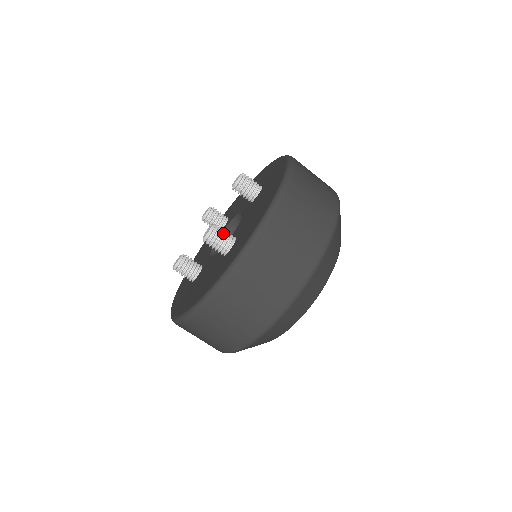
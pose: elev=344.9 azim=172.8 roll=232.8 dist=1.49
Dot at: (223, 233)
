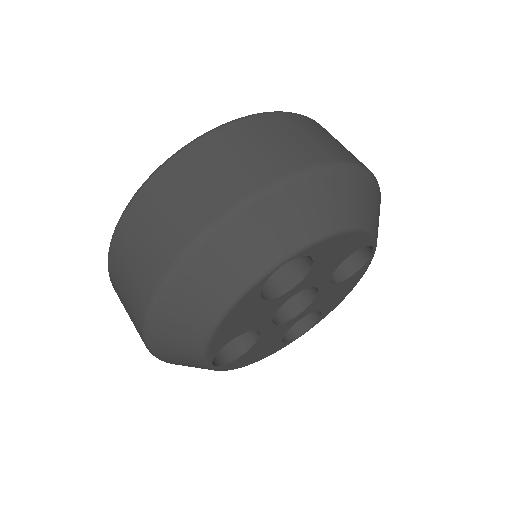
Dot at: occluded
